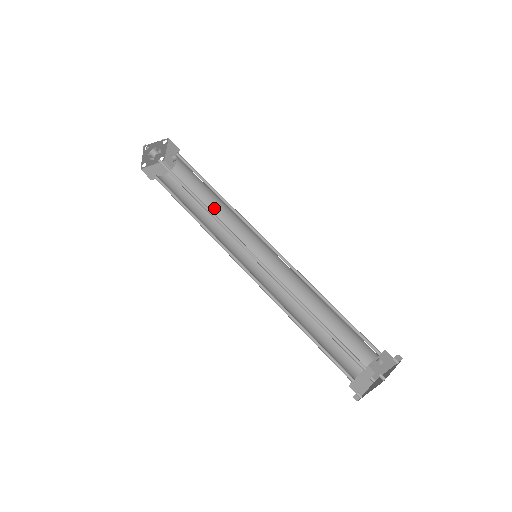
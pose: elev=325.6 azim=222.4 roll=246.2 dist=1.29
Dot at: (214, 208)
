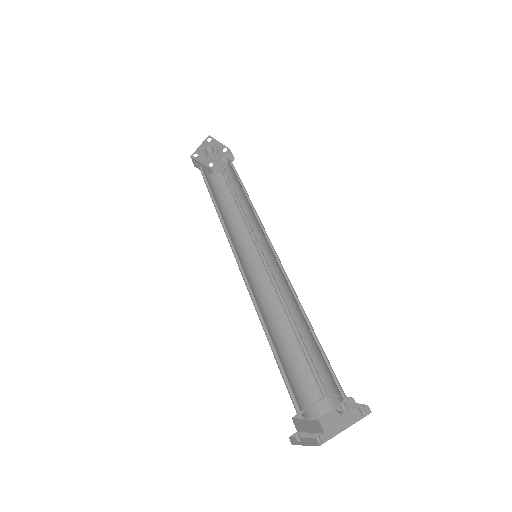
Dot at: (236, 213)
